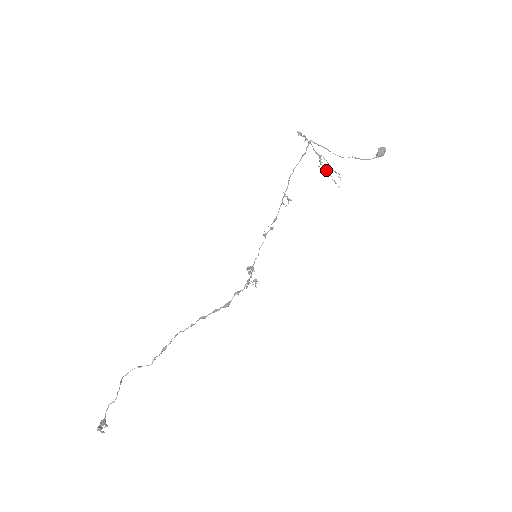
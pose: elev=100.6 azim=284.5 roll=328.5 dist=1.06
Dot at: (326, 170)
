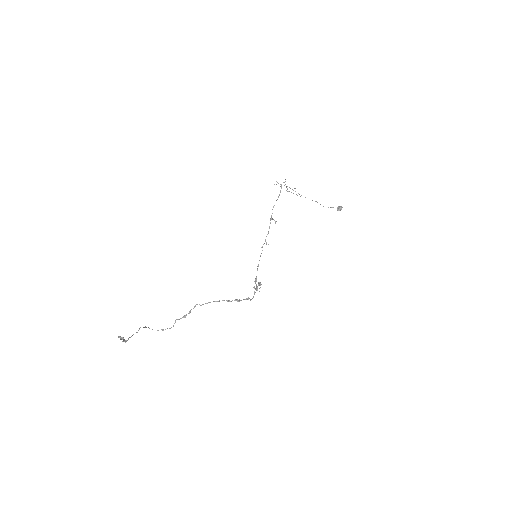
Dot at: (285, 179)
